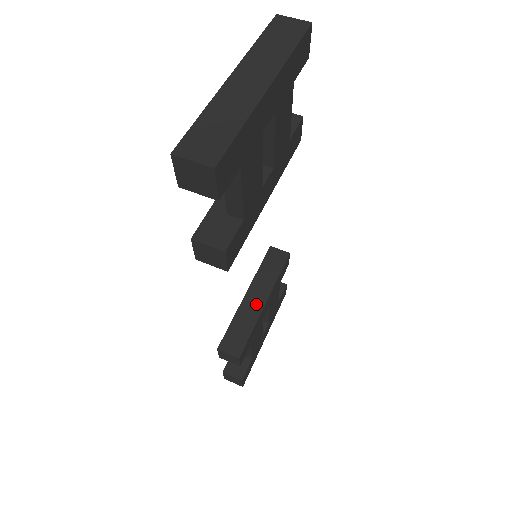
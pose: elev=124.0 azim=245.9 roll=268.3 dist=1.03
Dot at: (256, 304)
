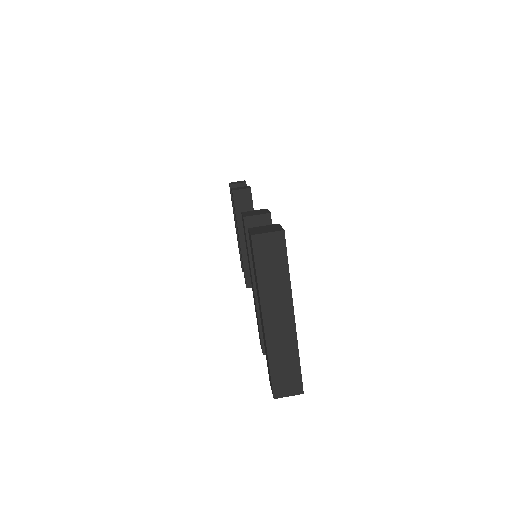
Dot at: occluded
